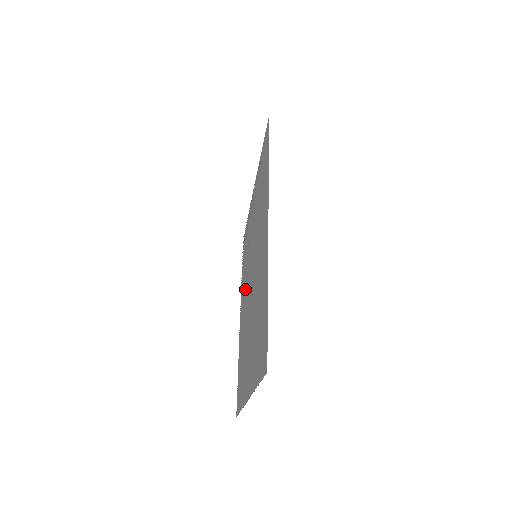
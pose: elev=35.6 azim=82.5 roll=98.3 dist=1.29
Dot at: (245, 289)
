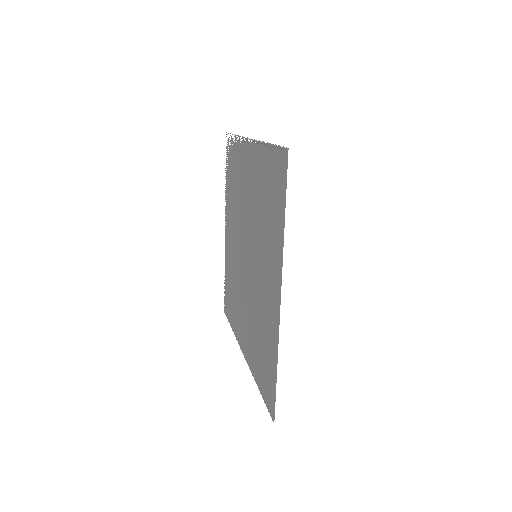
Dot at: (235, 227)
